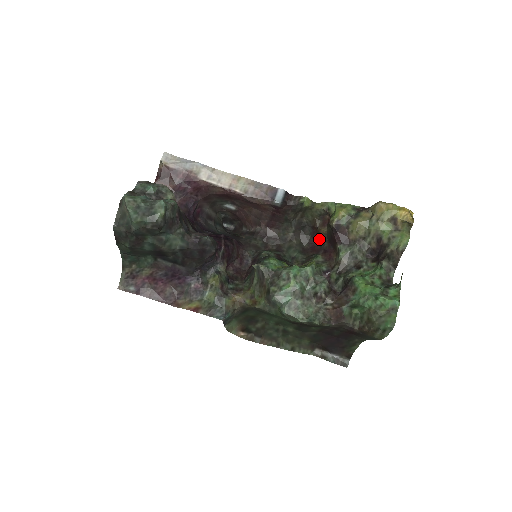
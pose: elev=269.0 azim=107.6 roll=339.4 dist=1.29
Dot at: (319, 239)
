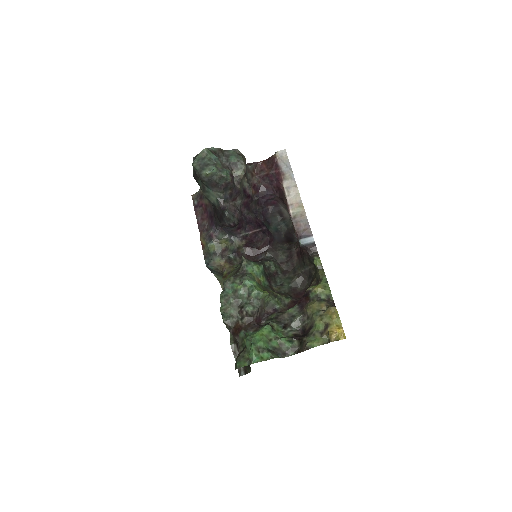
Dot at: occluded
